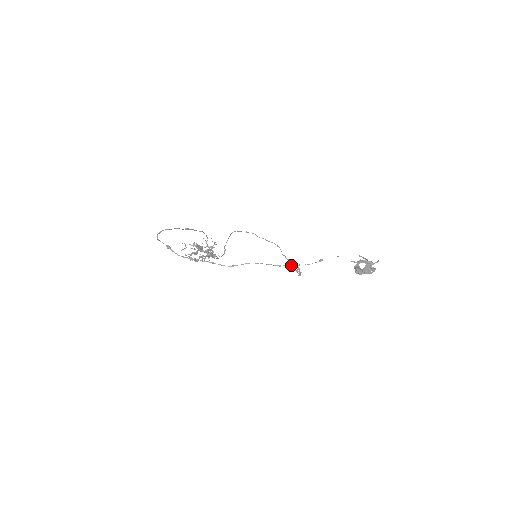
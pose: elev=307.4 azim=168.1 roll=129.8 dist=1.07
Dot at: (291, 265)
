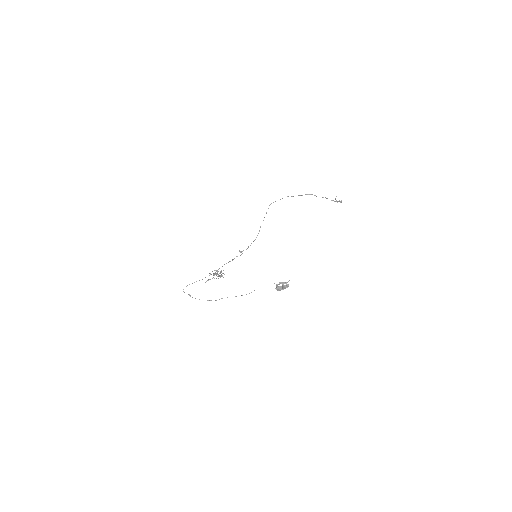
Dot at: (241, 295)
